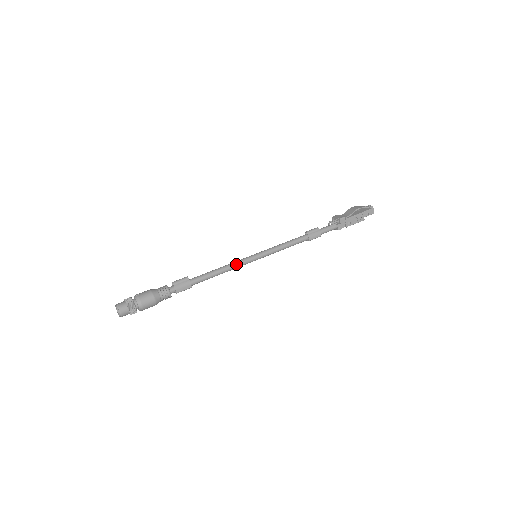
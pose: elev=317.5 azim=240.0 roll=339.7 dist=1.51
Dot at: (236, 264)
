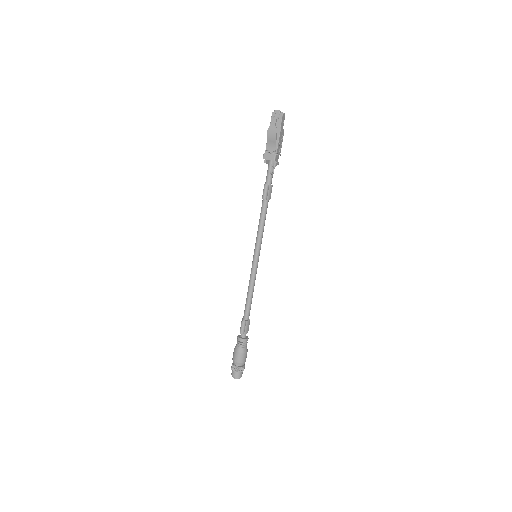
Dot at: (254, 278)
